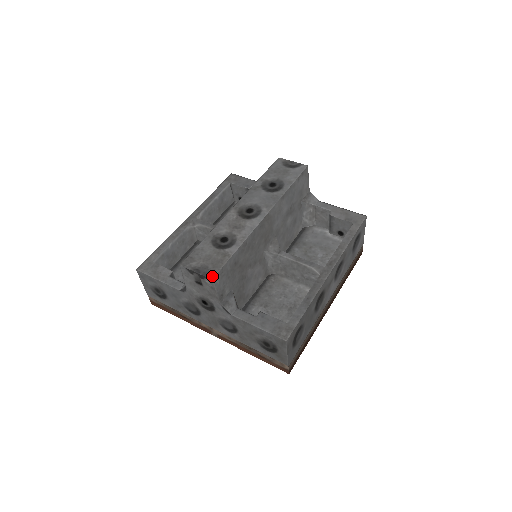
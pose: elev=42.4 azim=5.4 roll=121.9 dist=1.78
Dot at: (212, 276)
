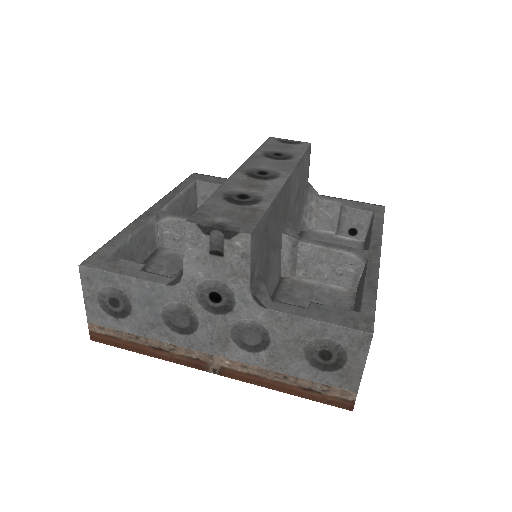
Dot at: (248, 231)
